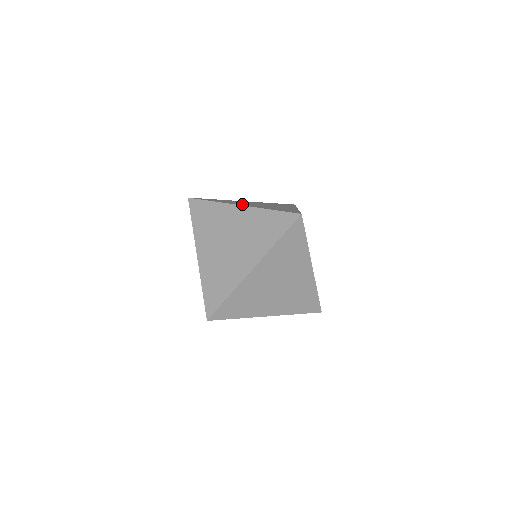
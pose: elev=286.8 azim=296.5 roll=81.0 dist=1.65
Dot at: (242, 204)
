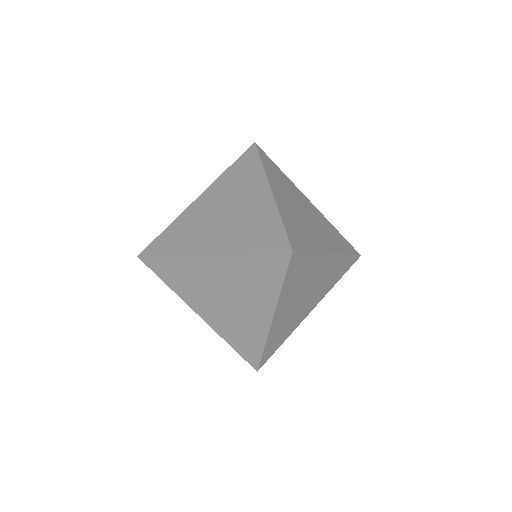
Dot at: (205, 242)
